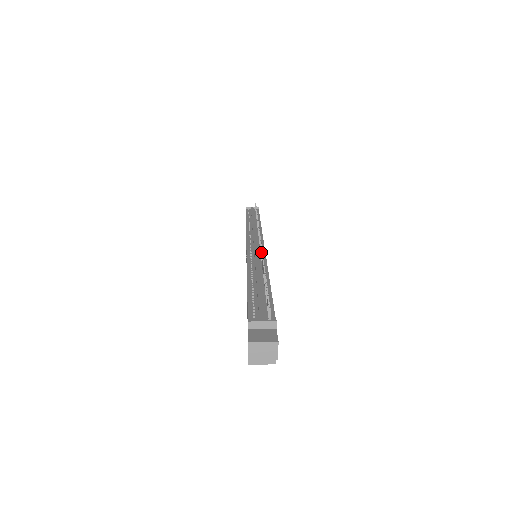
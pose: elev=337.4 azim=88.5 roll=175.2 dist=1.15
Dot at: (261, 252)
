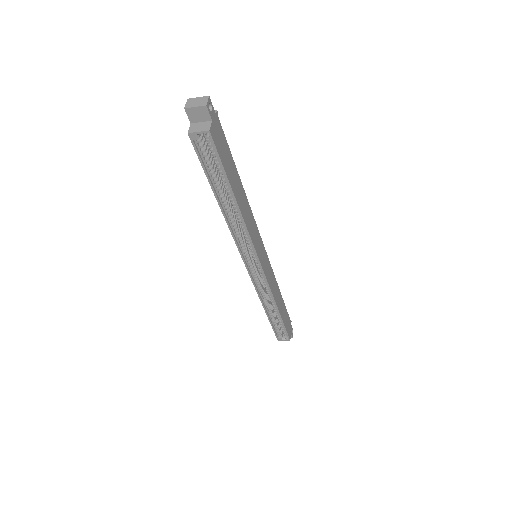
Dot at: occluded
